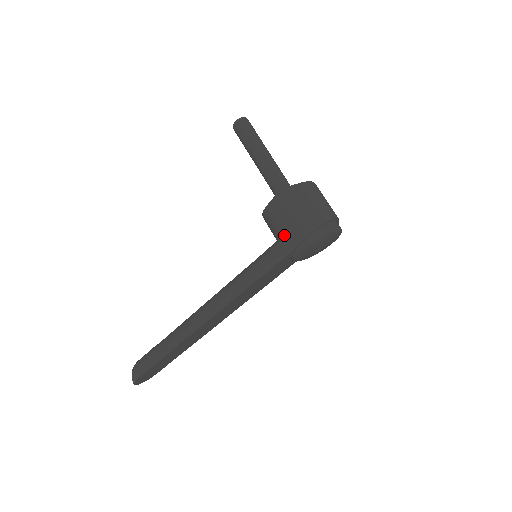
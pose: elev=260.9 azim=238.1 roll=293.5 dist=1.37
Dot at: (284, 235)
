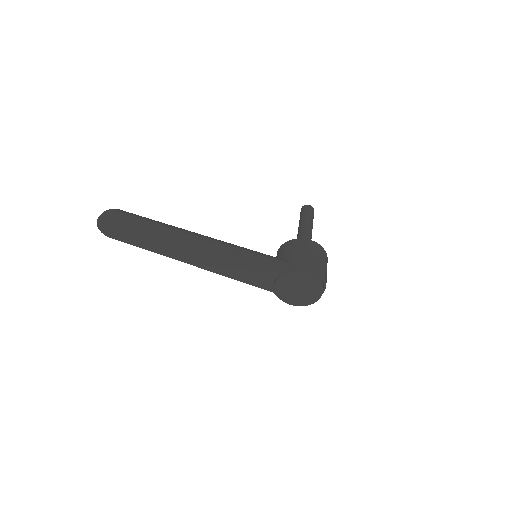
Dot at: (291, 257)
